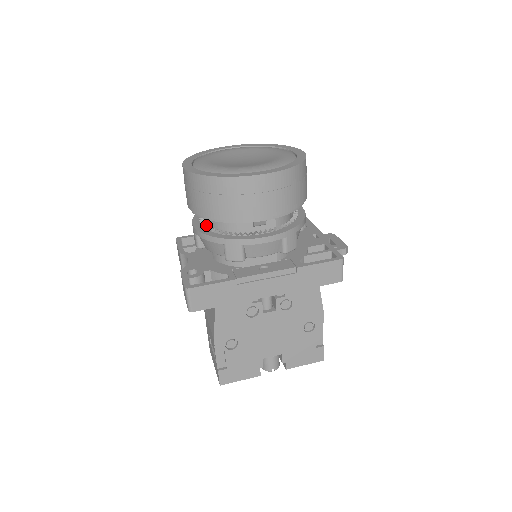
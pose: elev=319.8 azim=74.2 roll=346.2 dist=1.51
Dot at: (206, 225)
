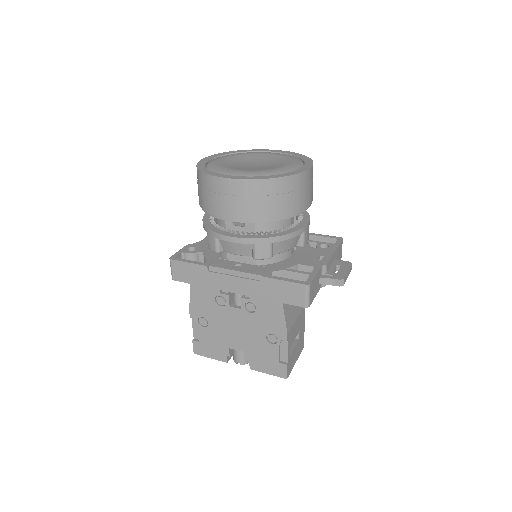
Dot at: occluded
